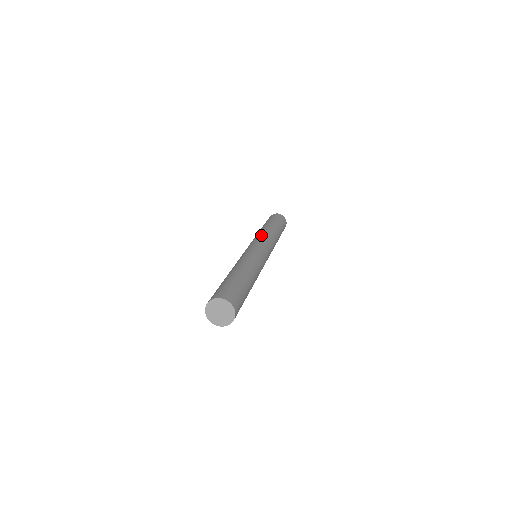
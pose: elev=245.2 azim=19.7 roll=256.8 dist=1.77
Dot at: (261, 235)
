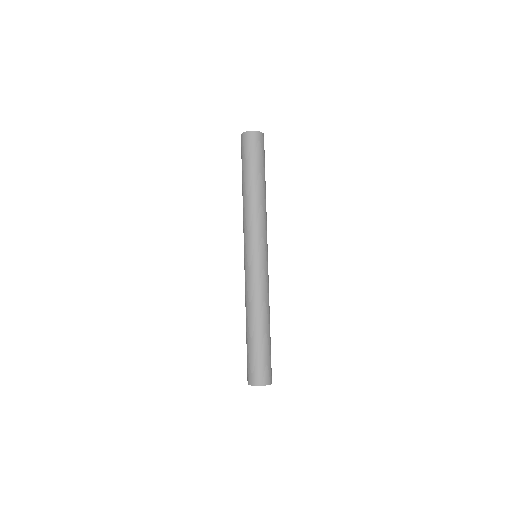
Dot at: (261, 223)
